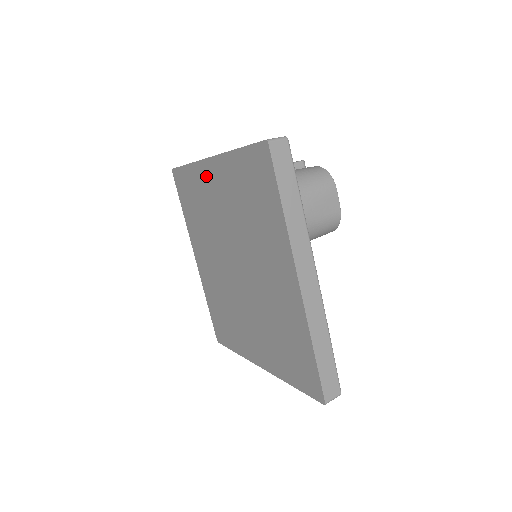
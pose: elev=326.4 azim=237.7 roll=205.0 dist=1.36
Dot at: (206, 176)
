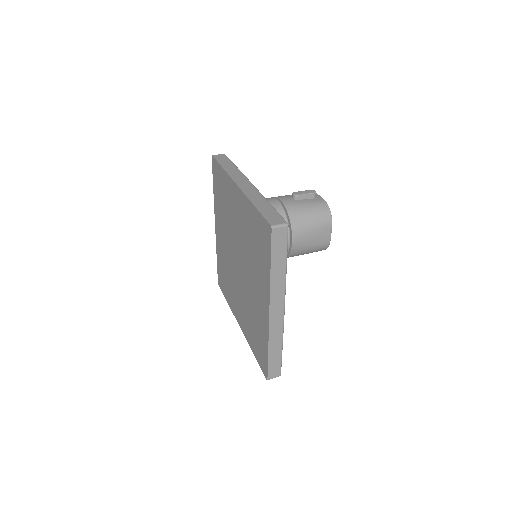
Dot at: (233, 192)
